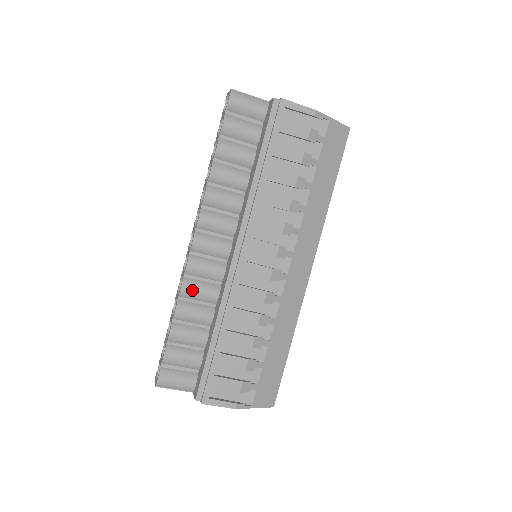
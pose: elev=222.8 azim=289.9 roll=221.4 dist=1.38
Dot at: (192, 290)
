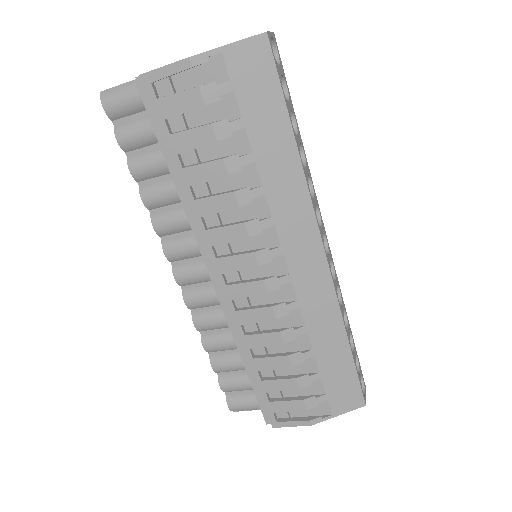
Dot at: (205, 323)
